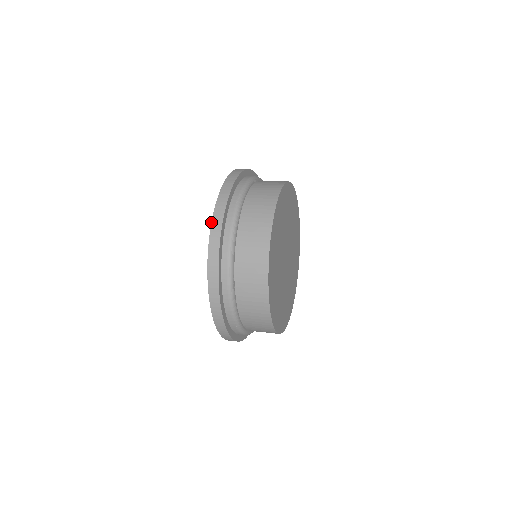
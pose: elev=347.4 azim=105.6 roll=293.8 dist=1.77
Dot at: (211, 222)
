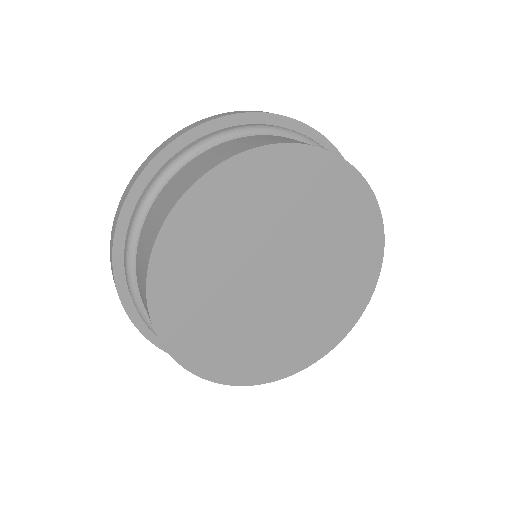
Dot at: (111, 234)
